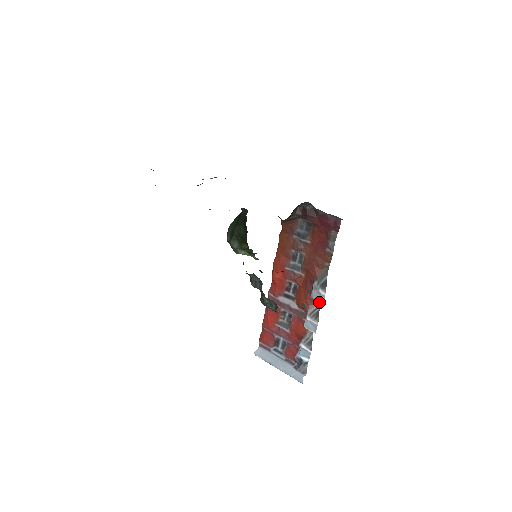
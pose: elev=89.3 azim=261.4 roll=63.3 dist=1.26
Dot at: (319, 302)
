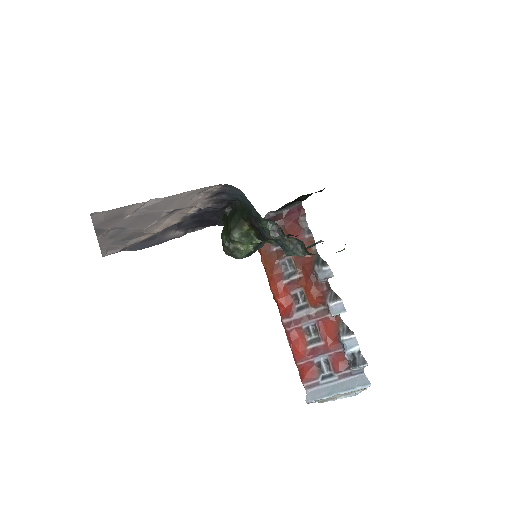
Dot at: (329, 288)
